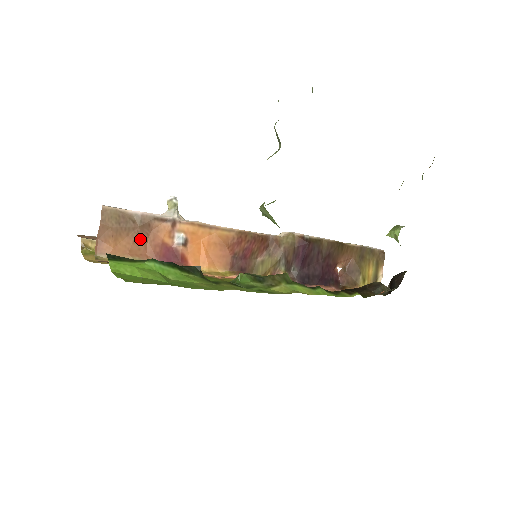
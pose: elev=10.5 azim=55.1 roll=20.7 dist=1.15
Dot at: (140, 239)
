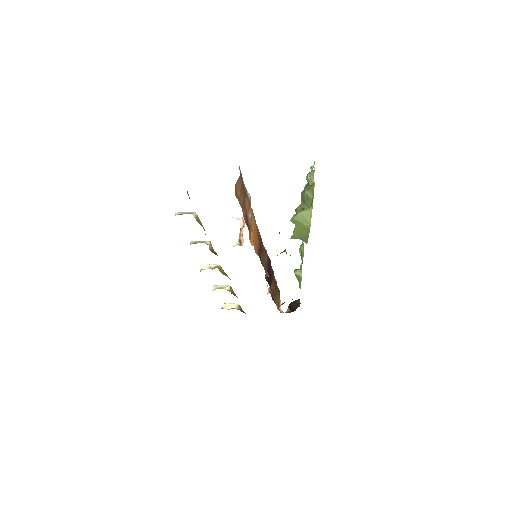
Dot at: occluded
